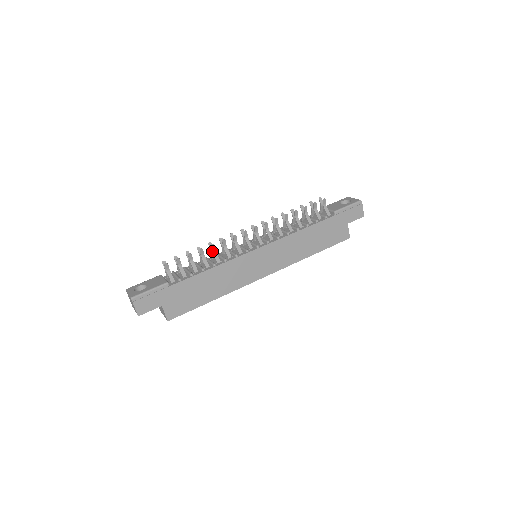
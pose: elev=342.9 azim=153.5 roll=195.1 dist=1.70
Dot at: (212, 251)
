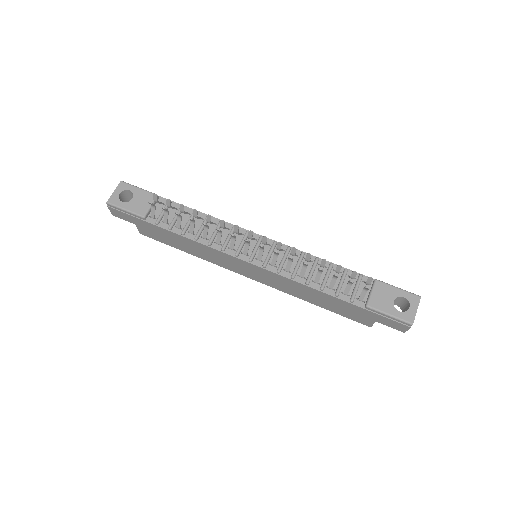
Dot at: (204, 225)
